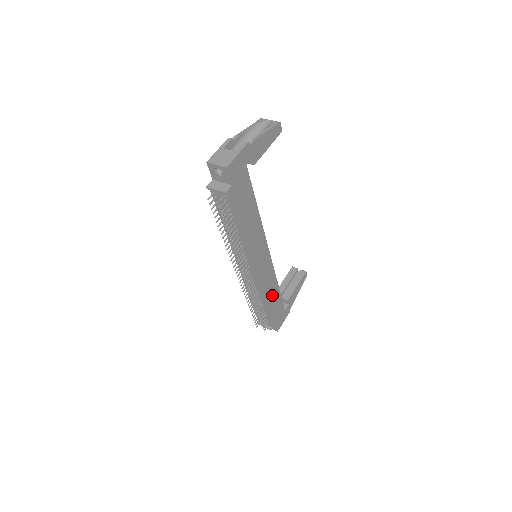
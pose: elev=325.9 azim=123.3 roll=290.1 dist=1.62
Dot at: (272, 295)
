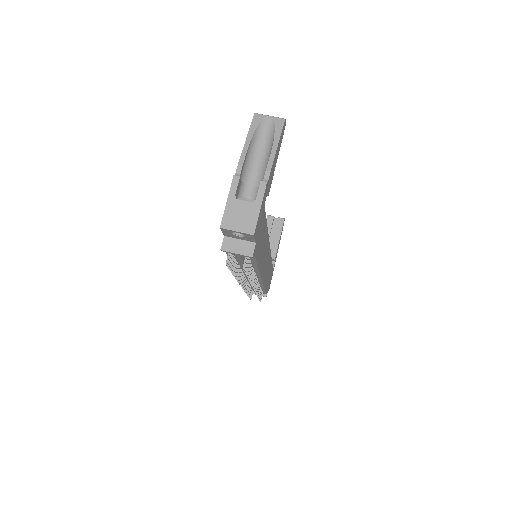
Dot at: (268, 274)
